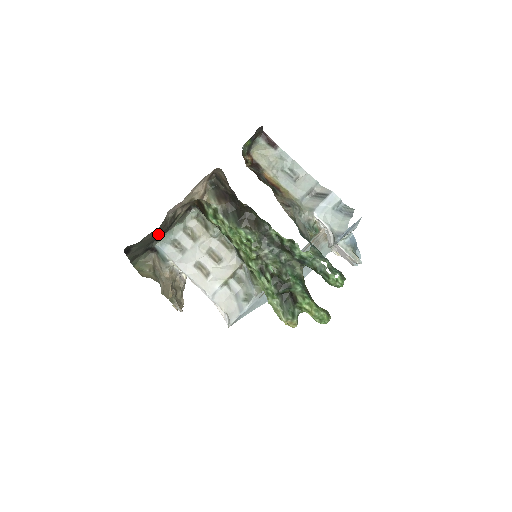
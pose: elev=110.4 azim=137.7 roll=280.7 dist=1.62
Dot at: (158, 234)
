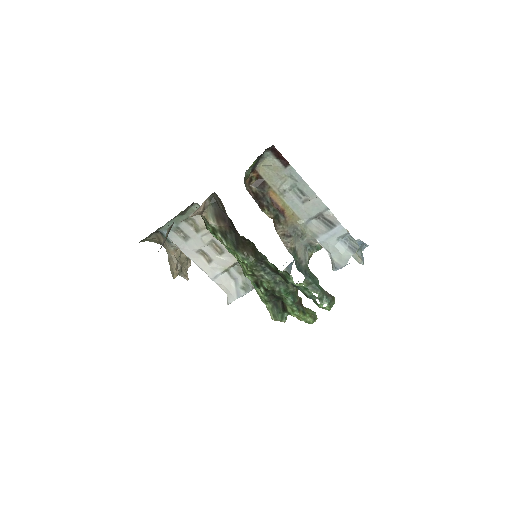
Dot at: occluded
